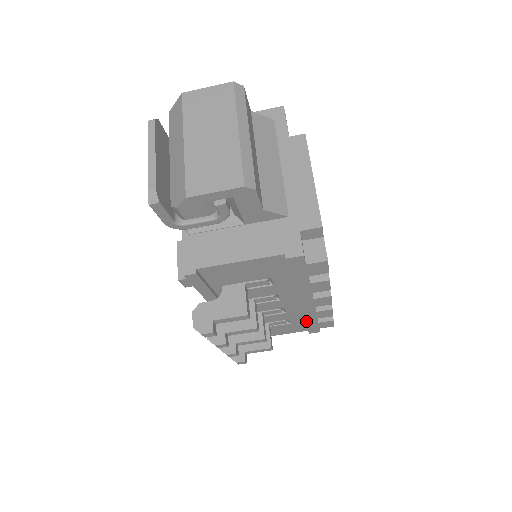
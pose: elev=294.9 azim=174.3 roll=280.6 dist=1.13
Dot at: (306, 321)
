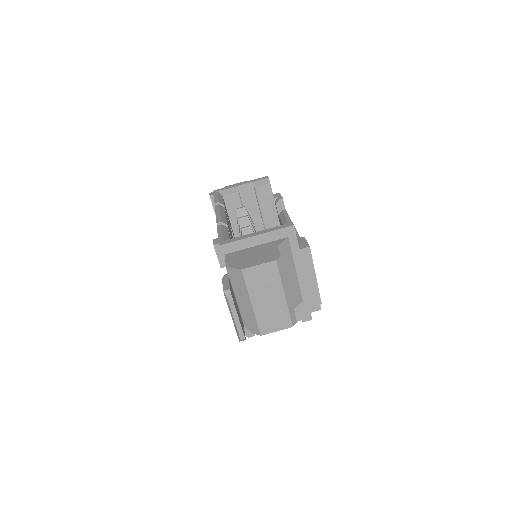
Dot at: occluded
